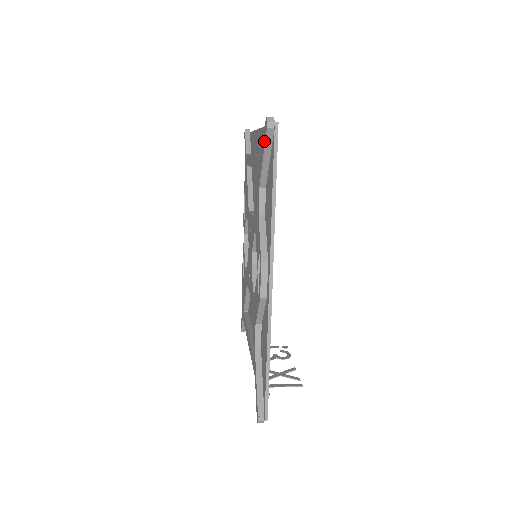
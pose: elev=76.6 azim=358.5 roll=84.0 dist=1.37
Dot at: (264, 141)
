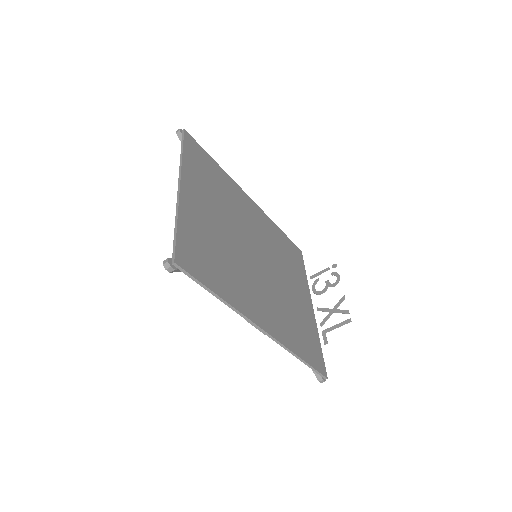
Dot at: occluded
